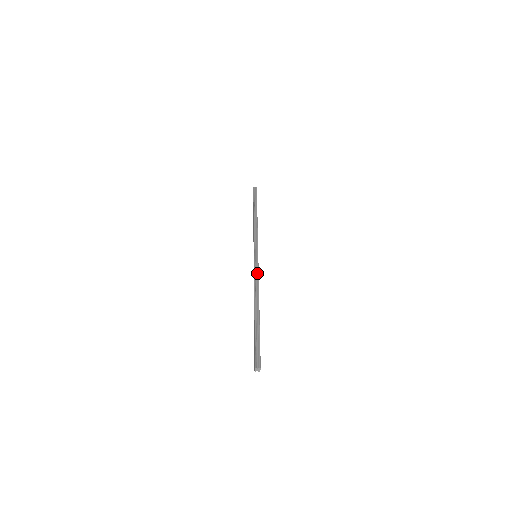
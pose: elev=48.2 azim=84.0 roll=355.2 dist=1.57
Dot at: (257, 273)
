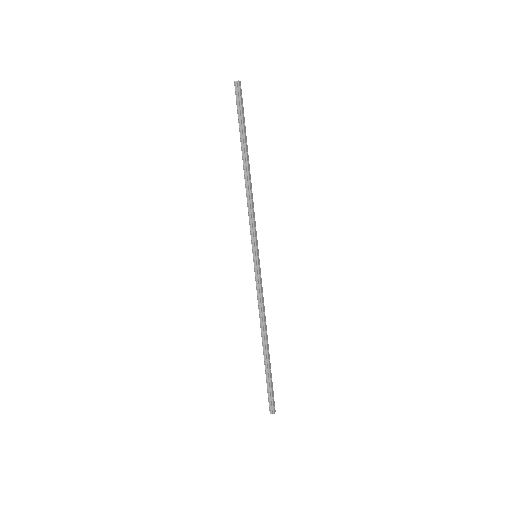
Dot at: (259, 291)
